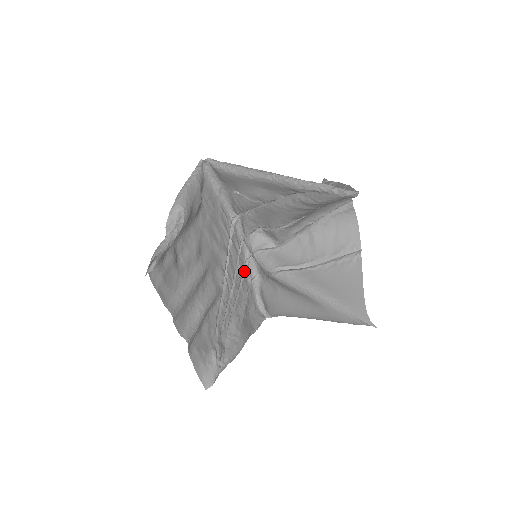
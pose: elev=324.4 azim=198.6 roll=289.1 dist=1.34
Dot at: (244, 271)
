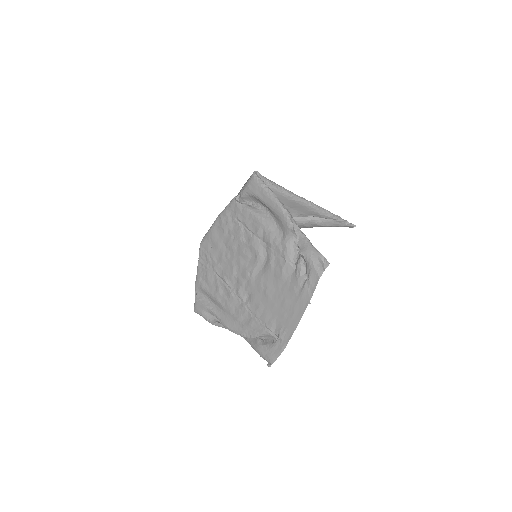
Dot at: (210, 267)
